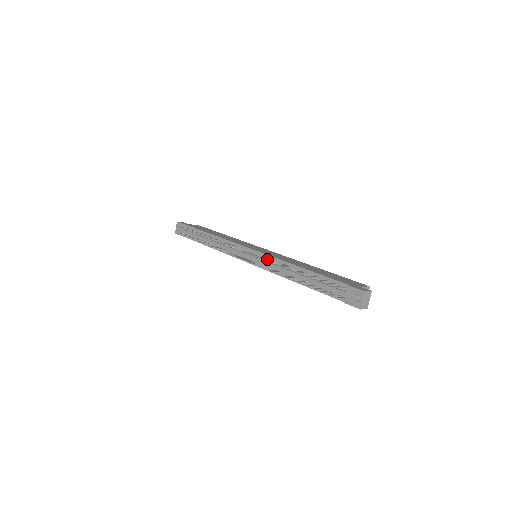
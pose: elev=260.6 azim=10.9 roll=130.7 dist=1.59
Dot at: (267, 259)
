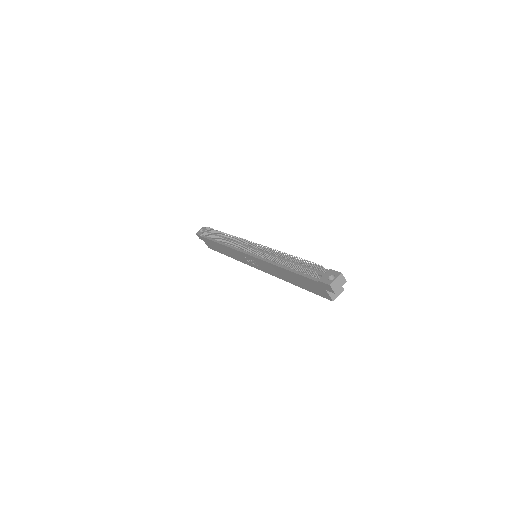
Dot at: (267, 250)
